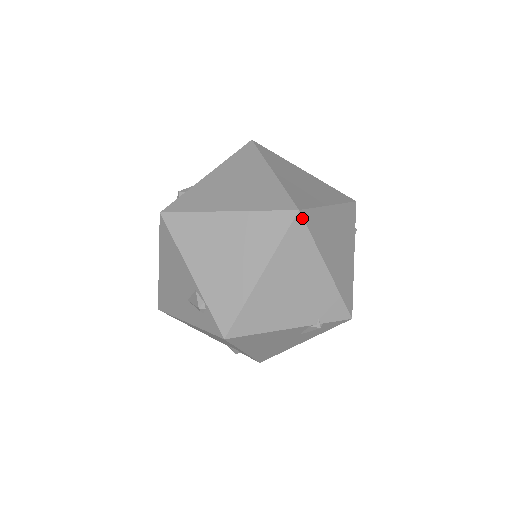
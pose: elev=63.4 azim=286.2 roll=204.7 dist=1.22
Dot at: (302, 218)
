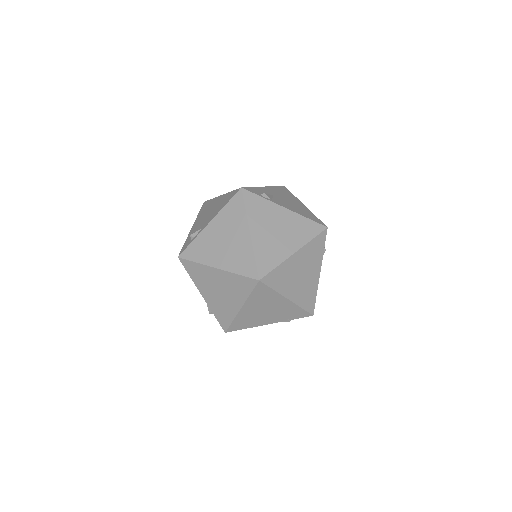
Dot at: (262, 283)
